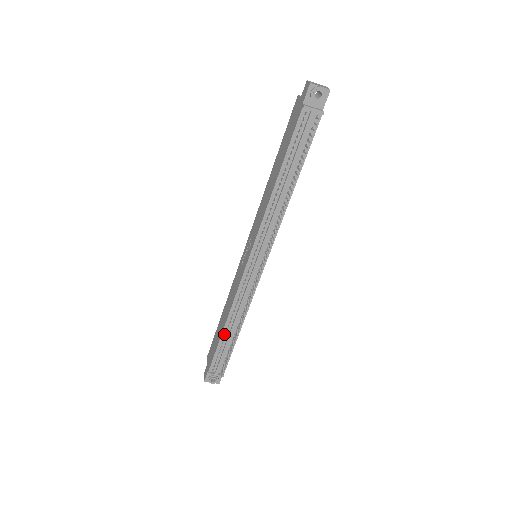
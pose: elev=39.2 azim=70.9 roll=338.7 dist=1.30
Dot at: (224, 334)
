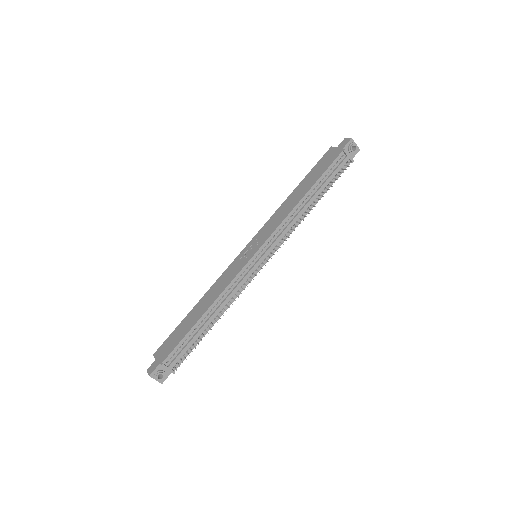
Dot at: (199, 322)
